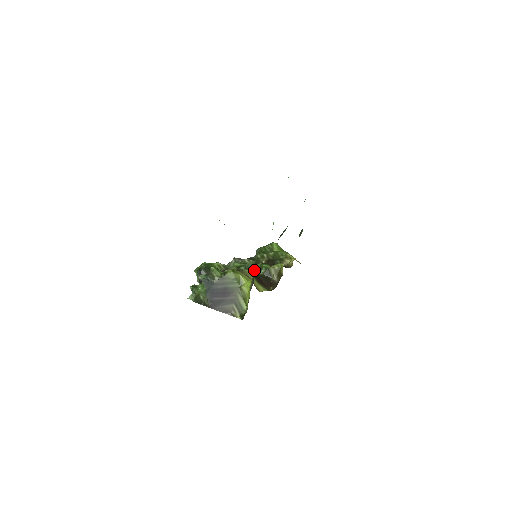
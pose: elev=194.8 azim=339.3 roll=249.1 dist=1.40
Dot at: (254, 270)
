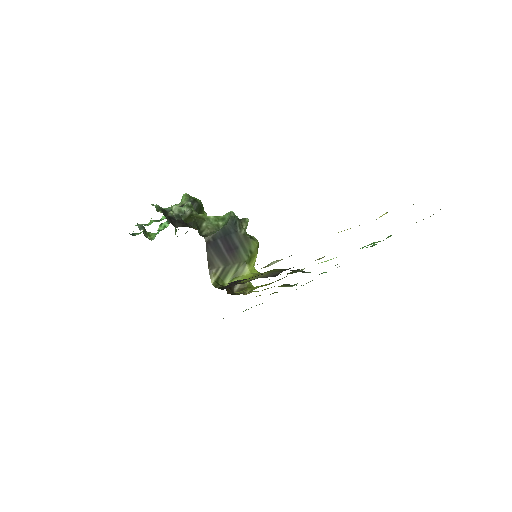
Dot at: occluded
